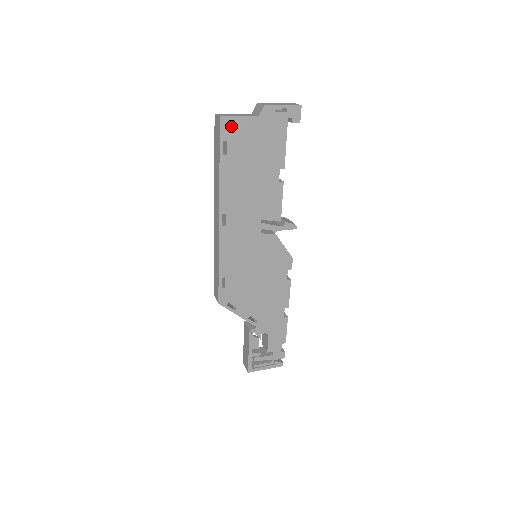
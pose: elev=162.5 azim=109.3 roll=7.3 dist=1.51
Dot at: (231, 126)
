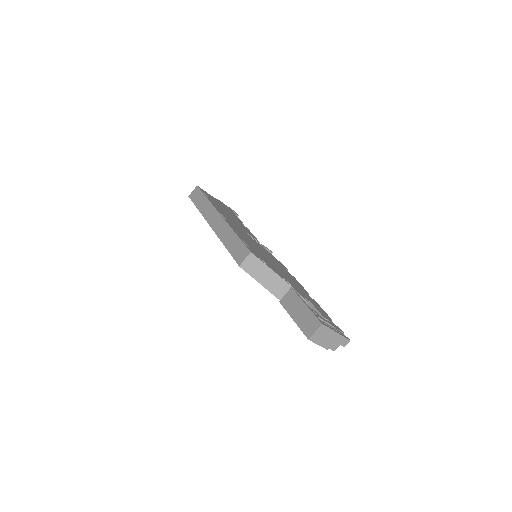
Dot at: occluded
